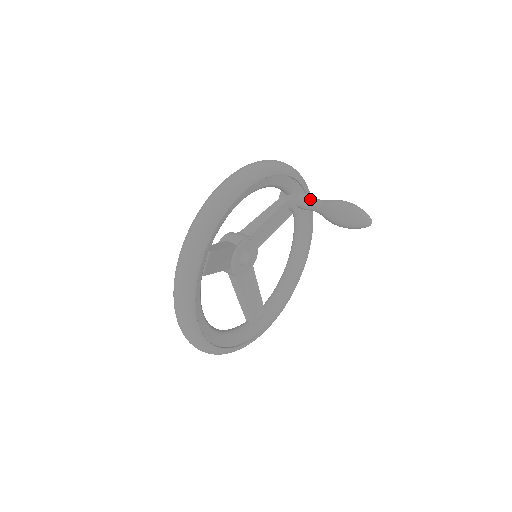
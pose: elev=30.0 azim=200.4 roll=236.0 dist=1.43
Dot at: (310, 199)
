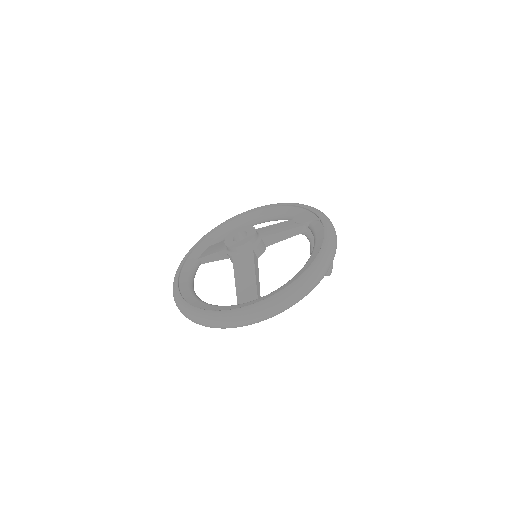
Dot at: occluded
